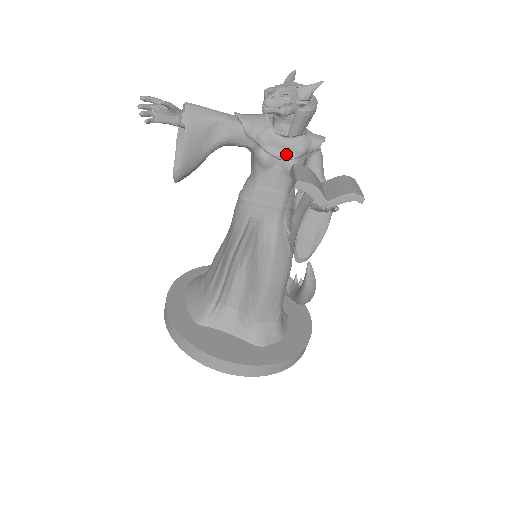
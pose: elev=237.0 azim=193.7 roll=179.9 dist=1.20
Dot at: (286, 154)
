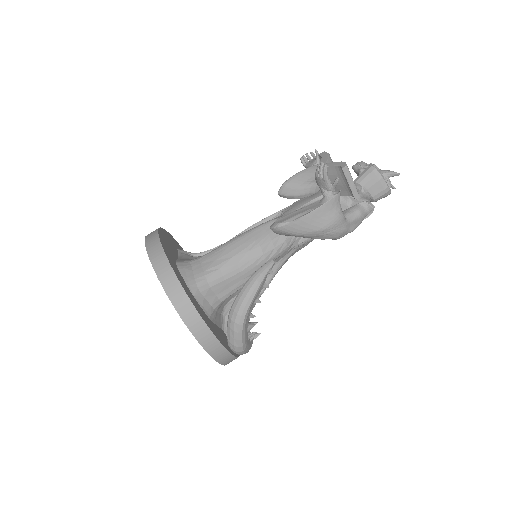
Dot at: occluded
